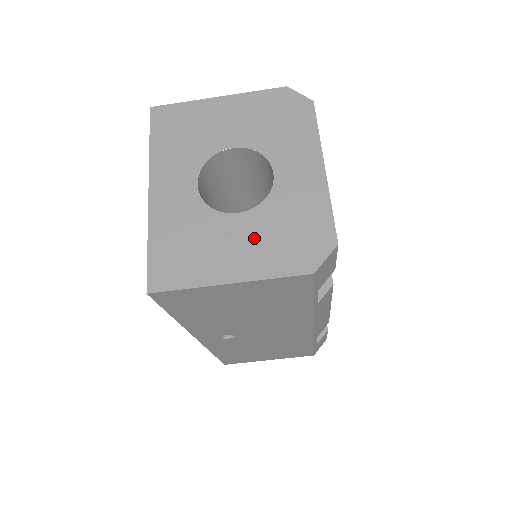
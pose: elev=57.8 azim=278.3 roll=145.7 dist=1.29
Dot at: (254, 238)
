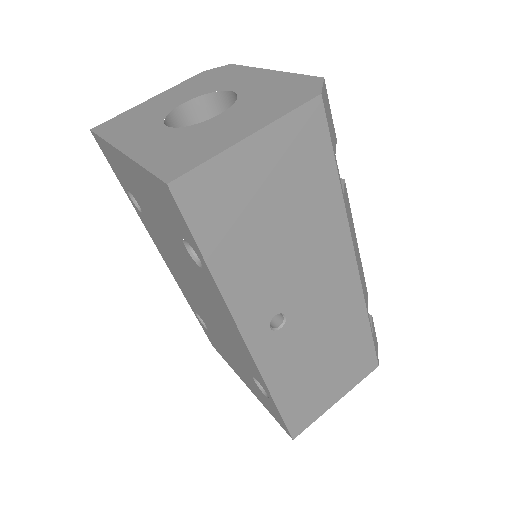
Dot at: (247, 113)
